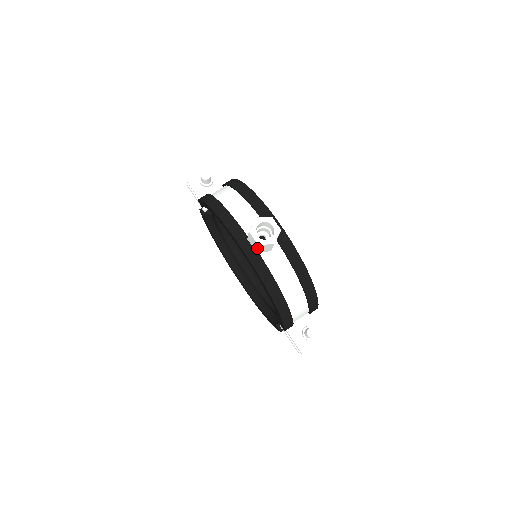
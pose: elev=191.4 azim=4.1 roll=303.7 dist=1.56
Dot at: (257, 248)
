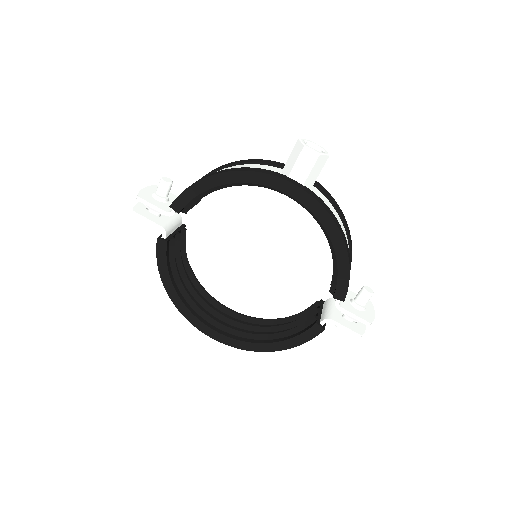
Dot at: (311, 170)
